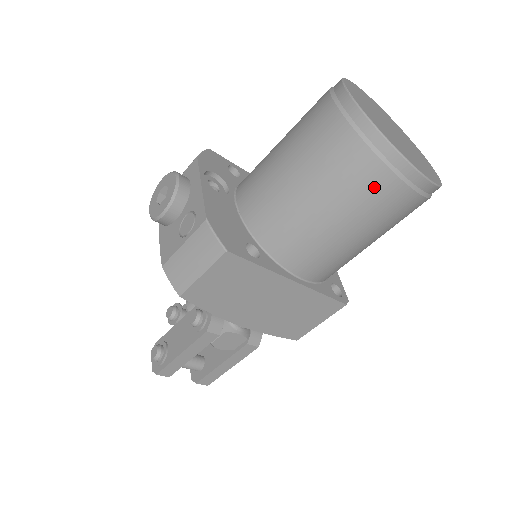
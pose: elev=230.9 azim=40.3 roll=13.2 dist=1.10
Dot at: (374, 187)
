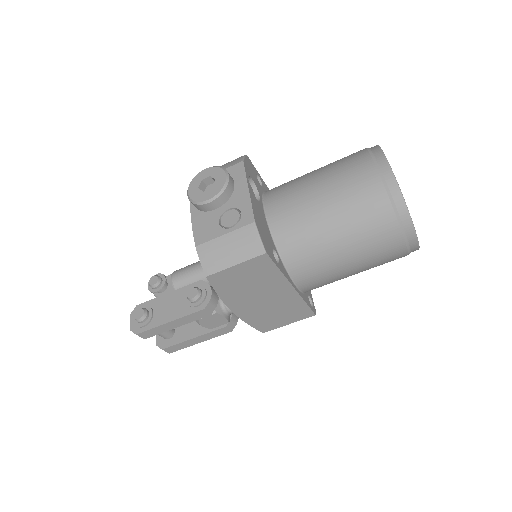
Dot at: (384, 238)
